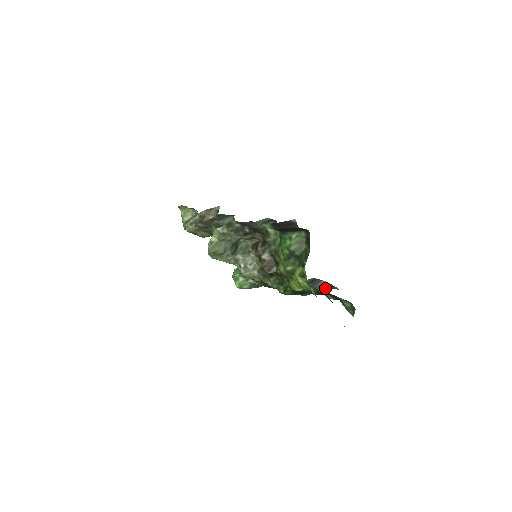
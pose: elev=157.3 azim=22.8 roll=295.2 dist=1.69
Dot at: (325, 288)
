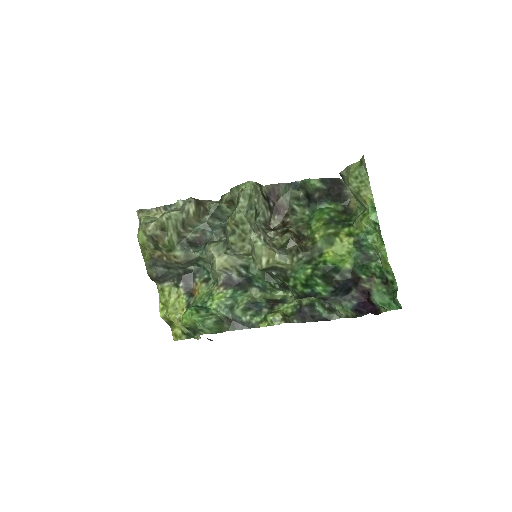
Dot at: (321, 320)
